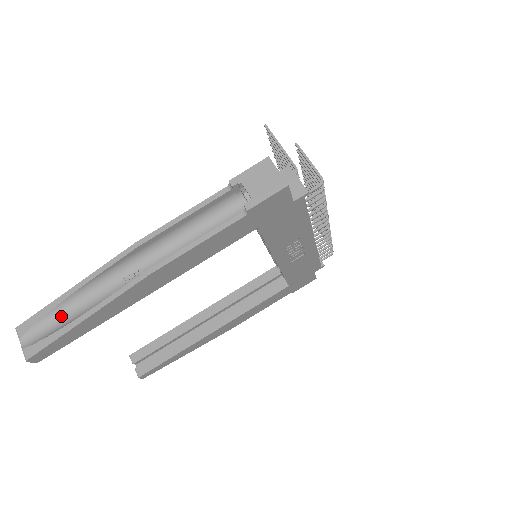
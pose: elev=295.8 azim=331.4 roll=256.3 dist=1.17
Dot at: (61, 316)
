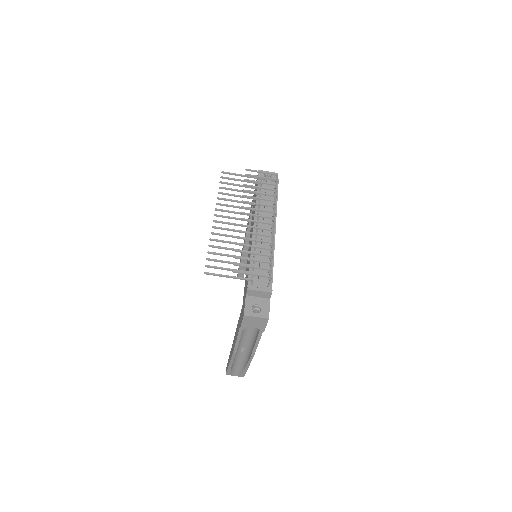
Dot at: (236, 367)
